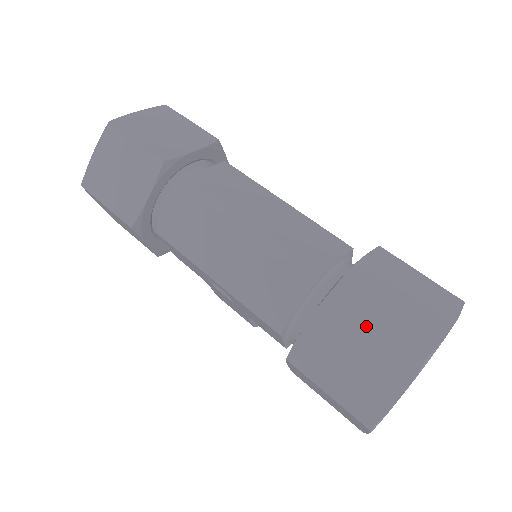
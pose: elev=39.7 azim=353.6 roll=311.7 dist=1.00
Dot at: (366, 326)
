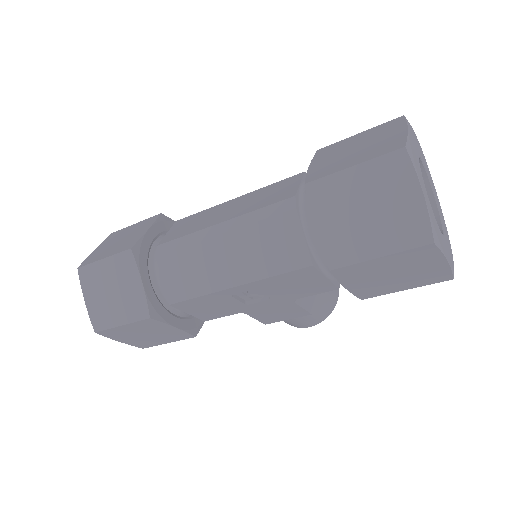
Dot at: (350, 181)
